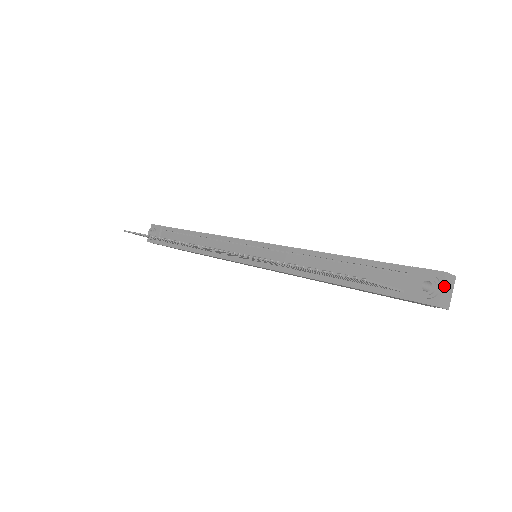
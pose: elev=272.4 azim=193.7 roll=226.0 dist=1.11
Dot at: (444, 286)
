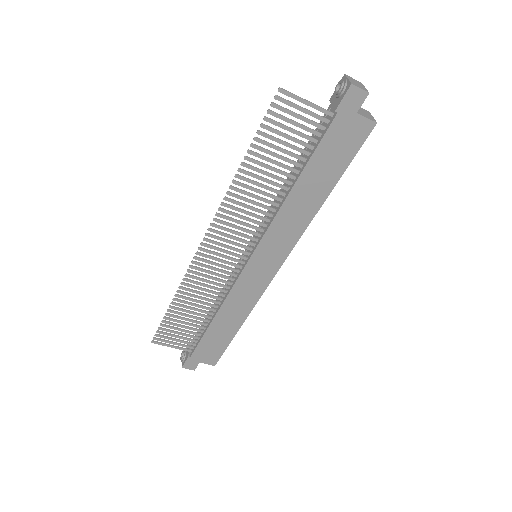
Dot at: (349, 79)
